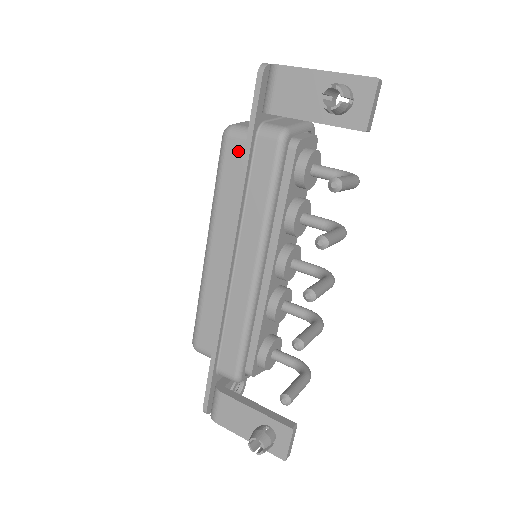
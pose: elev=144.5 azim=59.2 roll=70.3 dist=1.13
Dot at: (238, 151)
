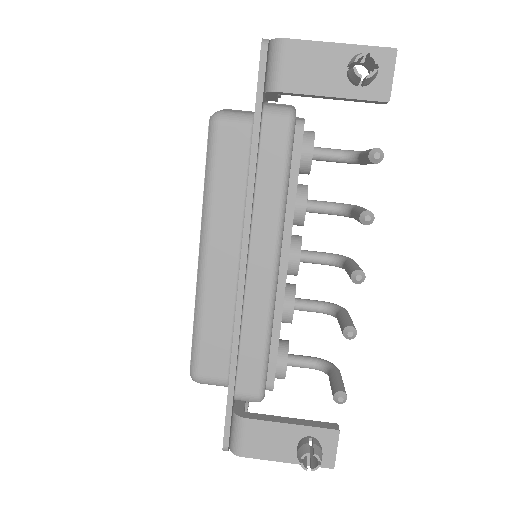
Dot at: (234, 139)
